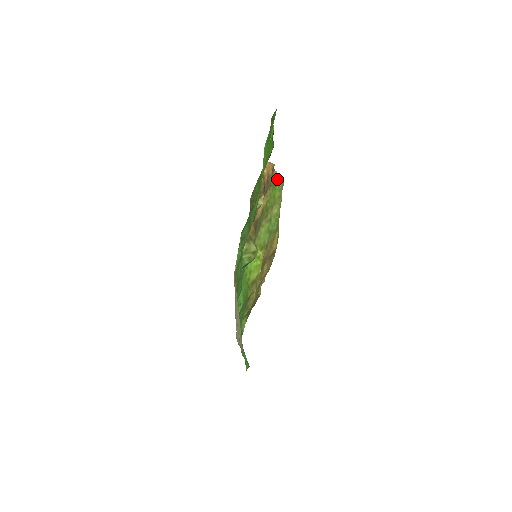
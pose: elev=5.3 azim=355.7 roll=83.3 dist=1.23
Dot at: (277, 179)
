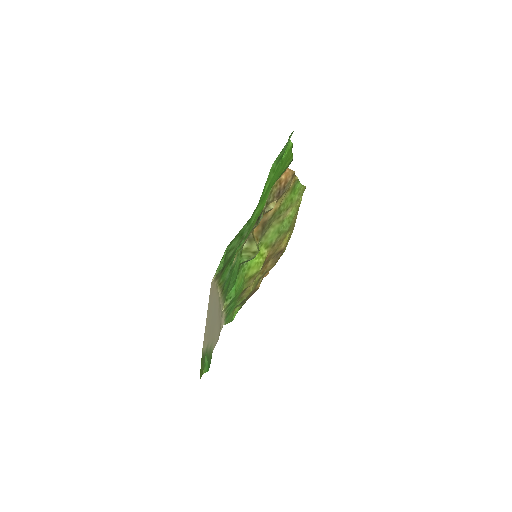
Dot at: (298, 183)
